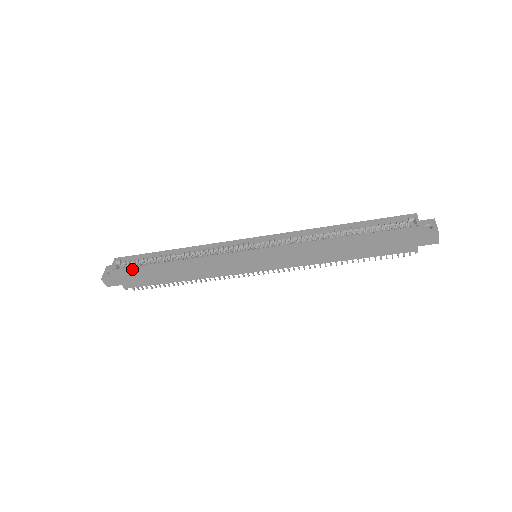
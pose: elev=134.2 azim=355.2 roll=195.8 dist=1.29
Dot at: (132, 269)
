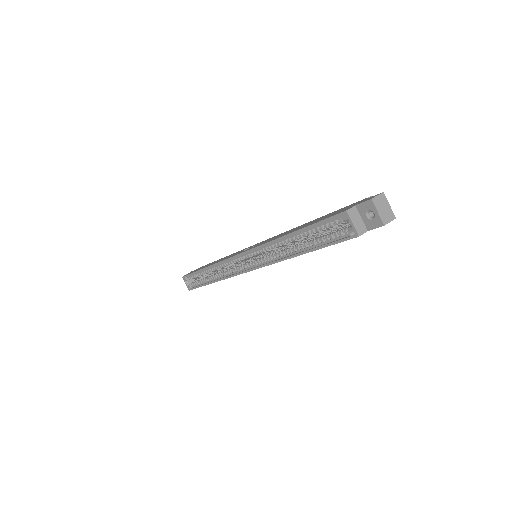
Dot at: (198, 287)
